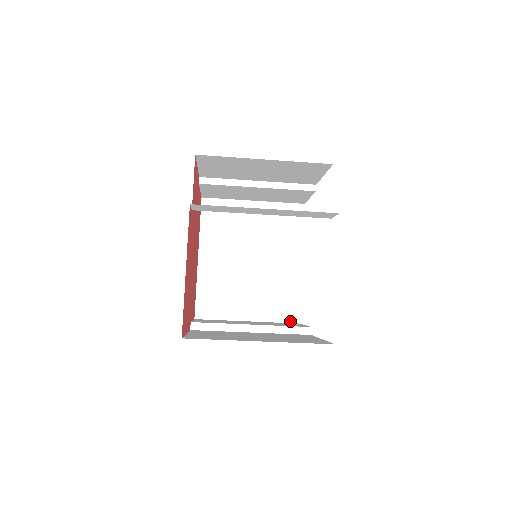
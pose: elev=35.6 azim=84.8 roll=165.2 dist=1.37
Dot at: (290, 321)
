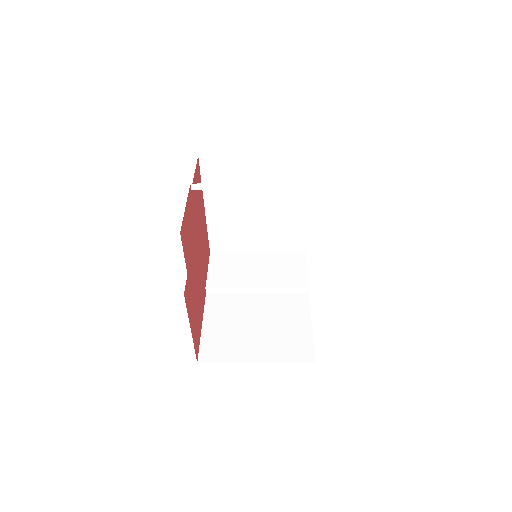
Dot at: (296, 250)
